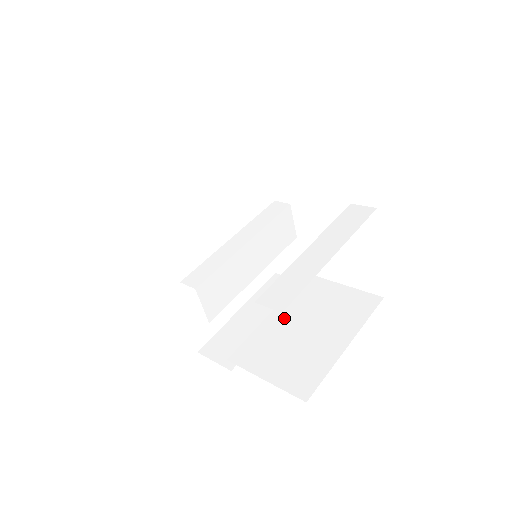
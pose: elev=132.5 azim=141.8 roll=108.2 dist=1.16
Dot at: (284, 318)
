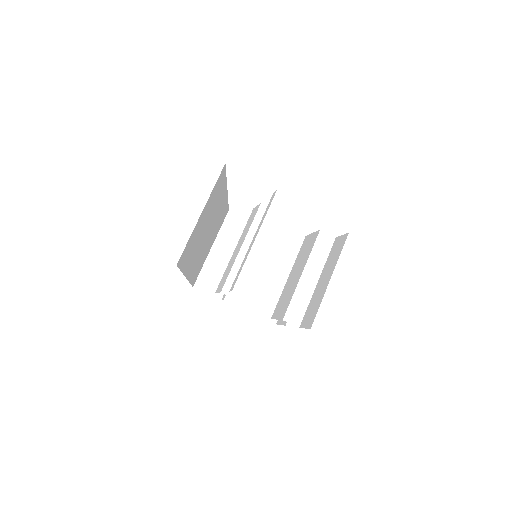
Dot at: (252, 265)
